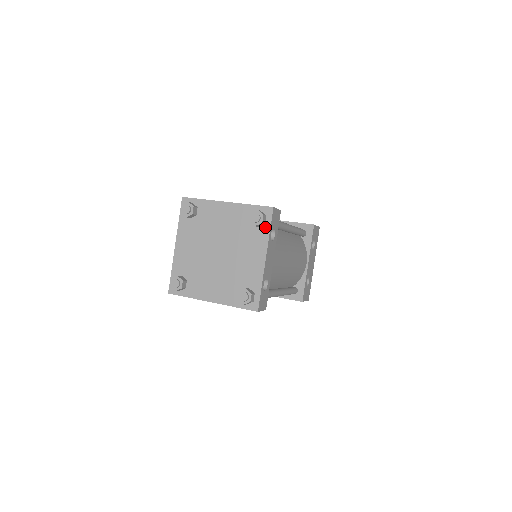
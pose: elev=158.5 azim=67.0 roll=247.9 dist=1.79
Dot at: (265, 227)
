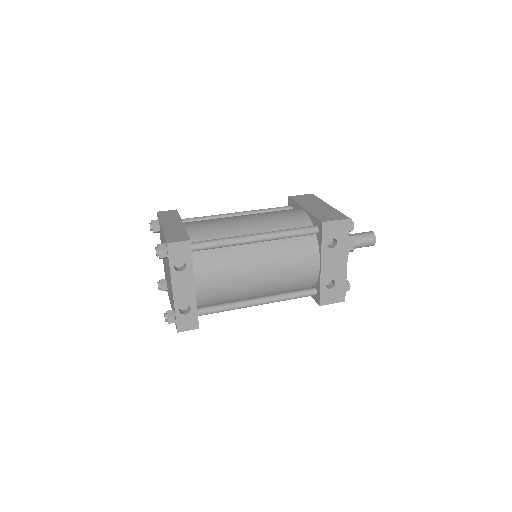
Dot at: (168, 260)
